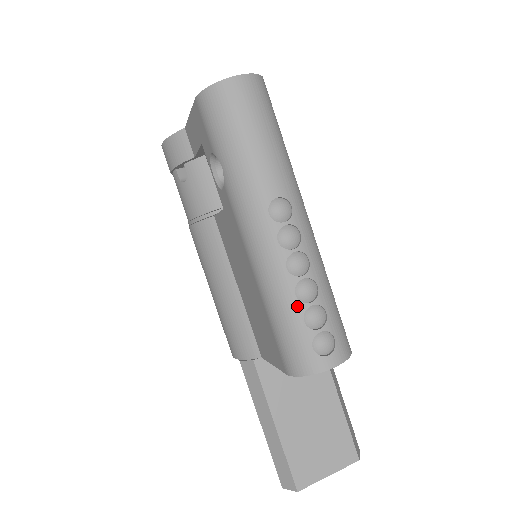
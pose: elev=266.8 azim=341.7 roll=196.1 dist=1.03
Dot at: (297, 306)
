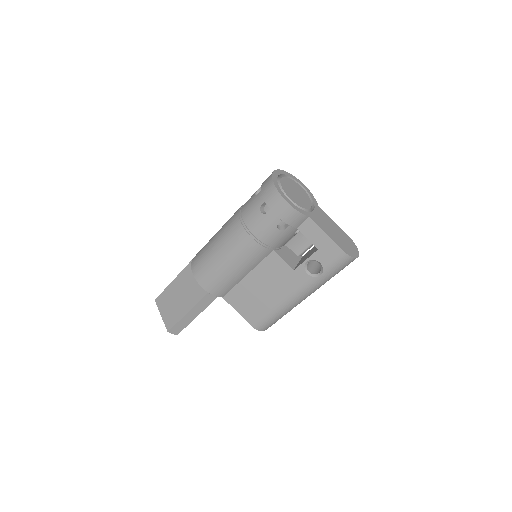
Dot at: occluded
